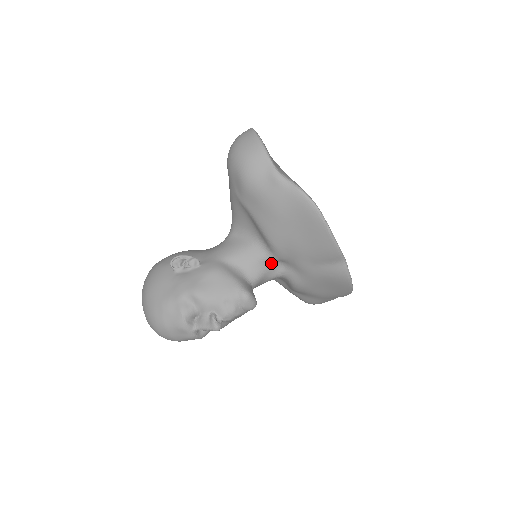
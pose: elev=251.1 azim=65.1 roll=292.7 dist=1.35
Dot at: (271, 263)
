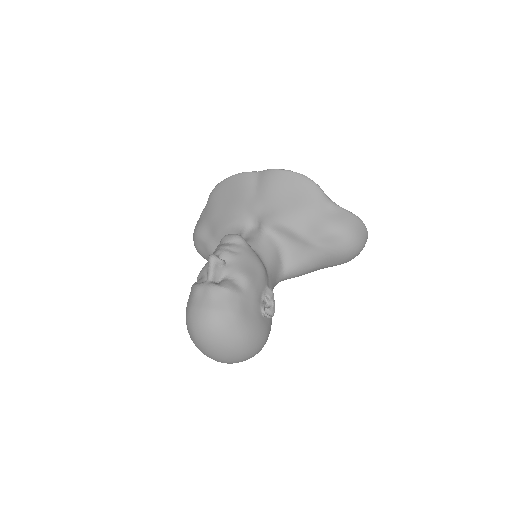
Dot at: (248, 234)
